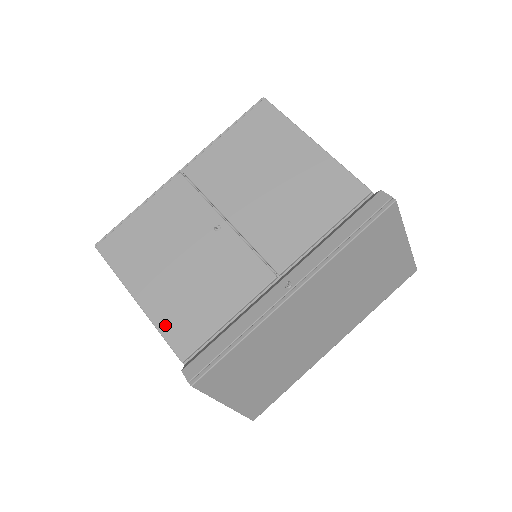
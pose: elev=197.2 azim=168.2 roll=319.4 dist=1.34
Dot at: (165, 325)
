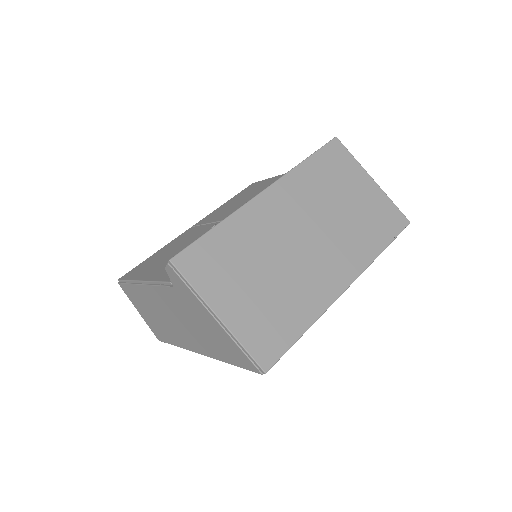
Dot at: (161, 276)
